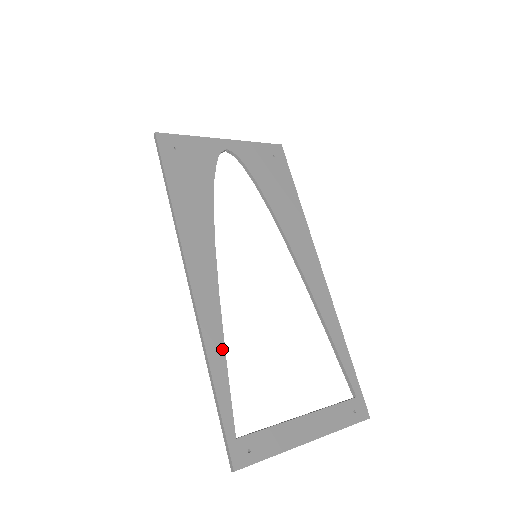
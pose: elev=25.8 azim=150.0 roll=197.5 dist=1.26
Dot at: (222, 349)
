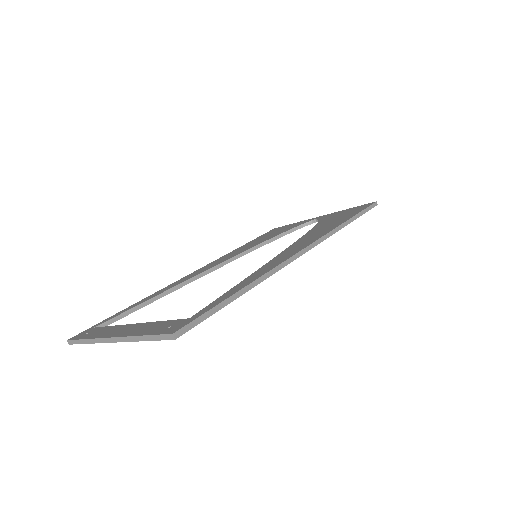
Dot at: (160, 293)
